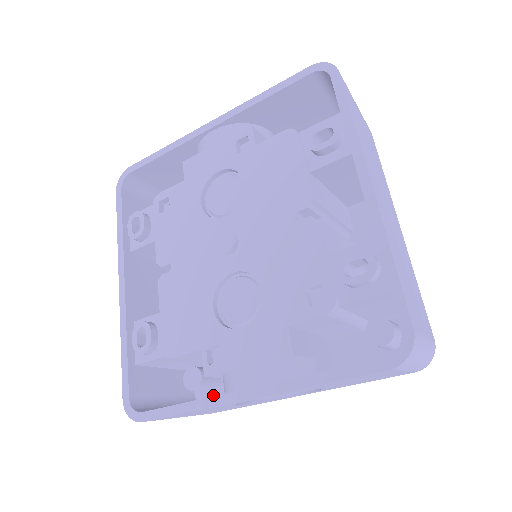
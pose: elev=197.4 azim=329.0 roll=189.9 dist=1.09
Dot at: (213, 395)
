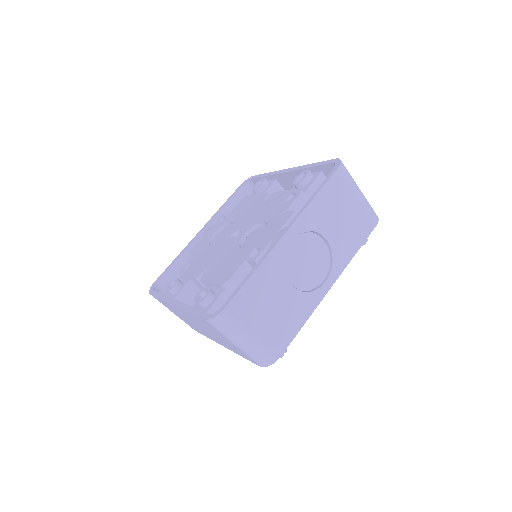
Dot at: occluded
